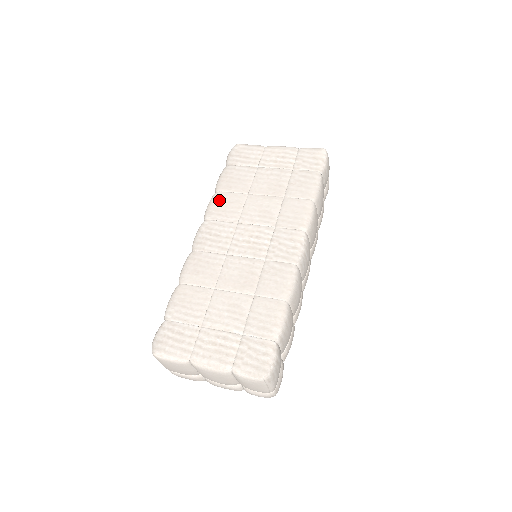
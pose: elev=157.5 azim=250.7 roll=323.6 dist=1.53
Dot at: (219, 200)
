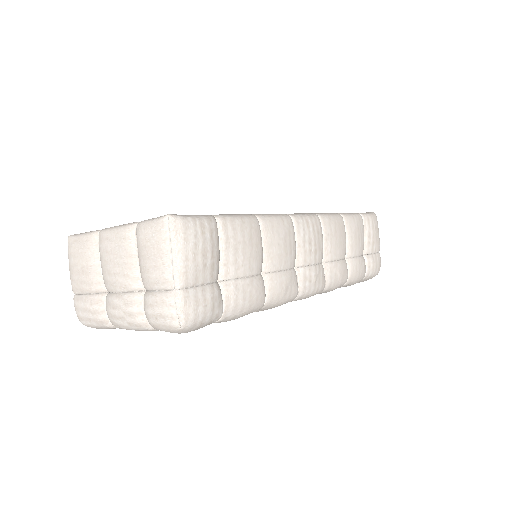
Dot at: occluded
